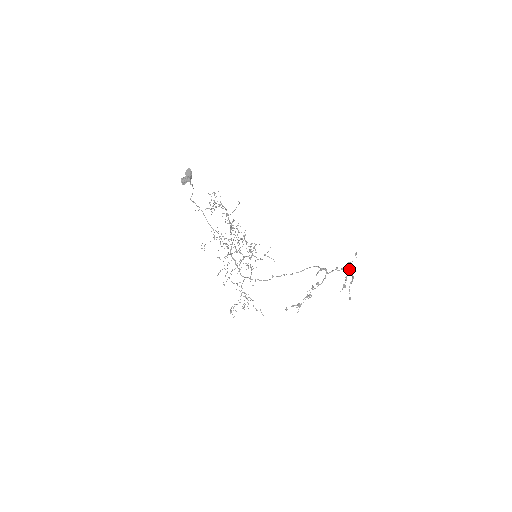
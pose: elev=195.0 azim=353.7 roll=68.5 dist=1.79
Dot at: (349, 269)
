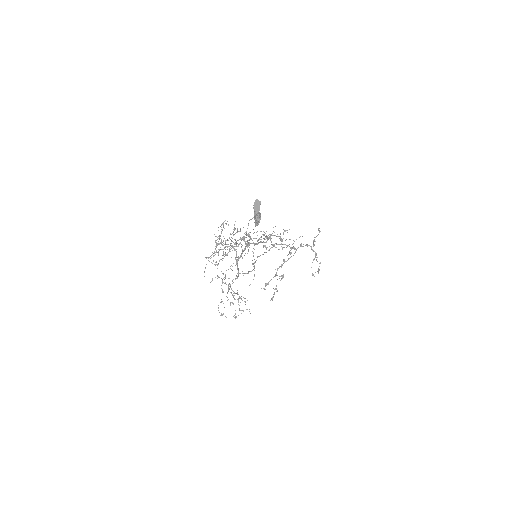
Dot at: occluded
